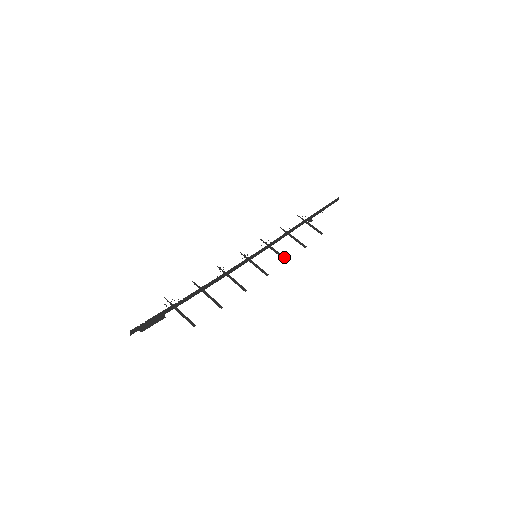
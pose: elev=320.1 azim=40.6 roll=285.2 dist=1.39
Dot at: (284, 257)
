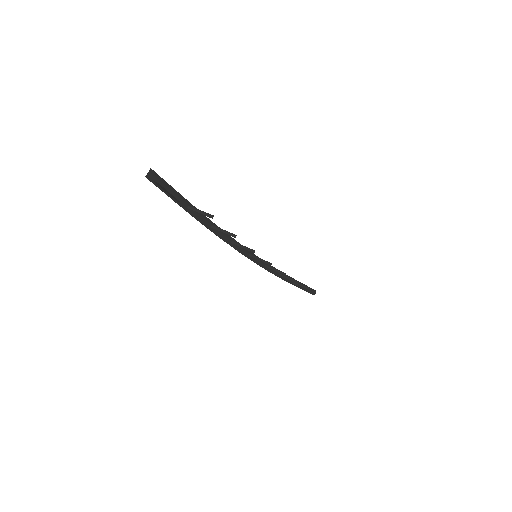
Dot at: (282, 272)
